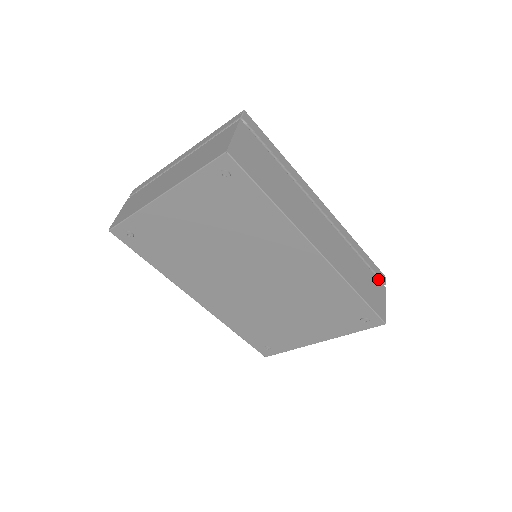
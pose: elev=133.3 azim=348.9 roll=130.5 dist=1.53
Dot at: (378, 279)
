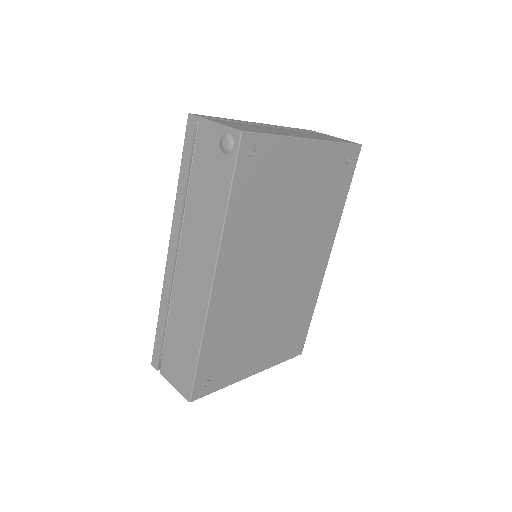
Dot at: occluded
